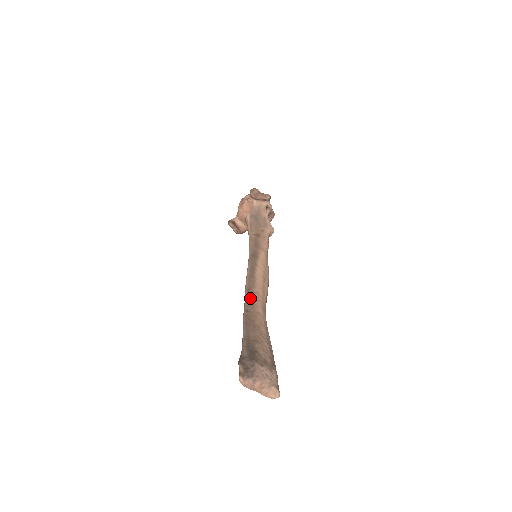
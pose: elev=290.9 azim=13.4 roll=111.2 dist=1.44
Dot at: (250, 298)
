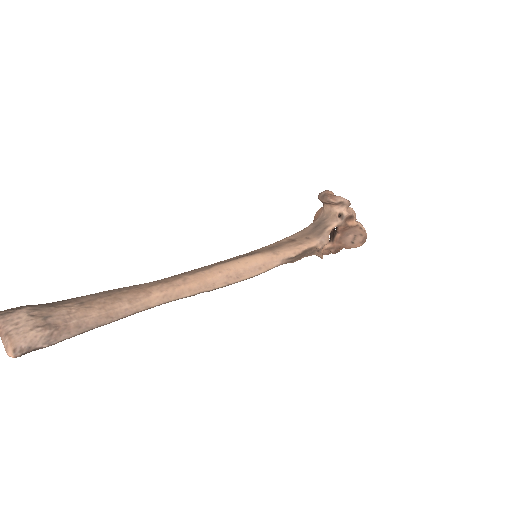
Dot at: (165, 279)
